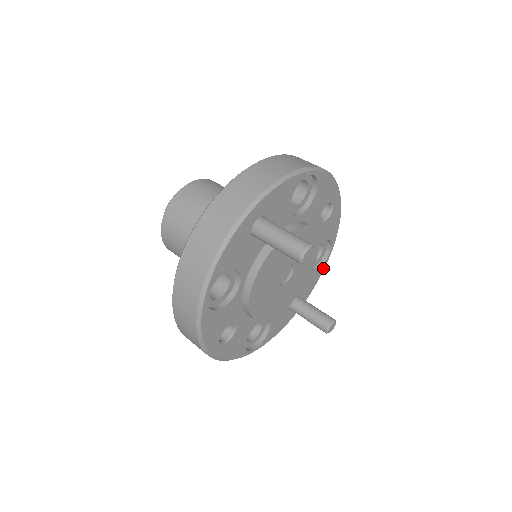
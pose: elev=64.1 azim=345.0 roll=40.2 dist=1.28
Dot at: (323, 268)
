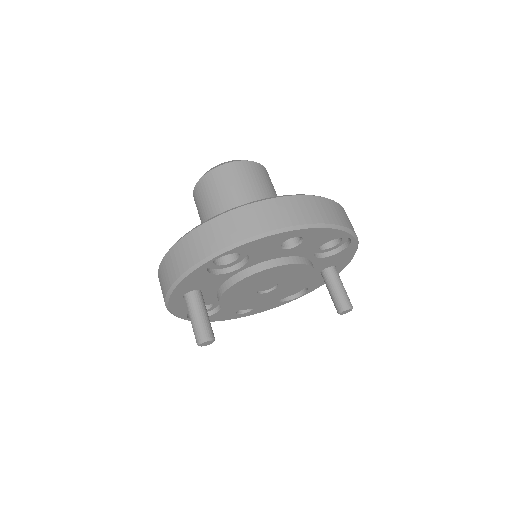
Dot at: (354, 245)
